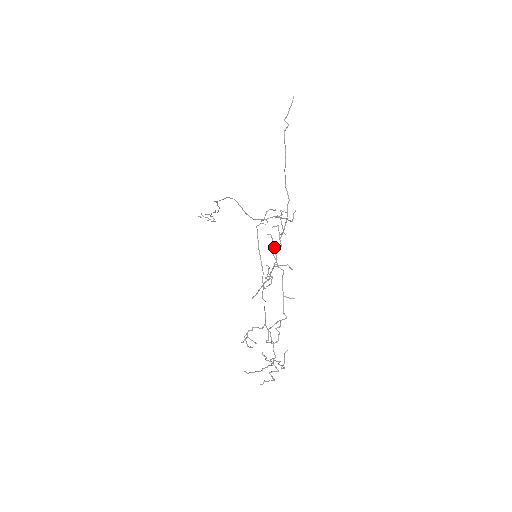
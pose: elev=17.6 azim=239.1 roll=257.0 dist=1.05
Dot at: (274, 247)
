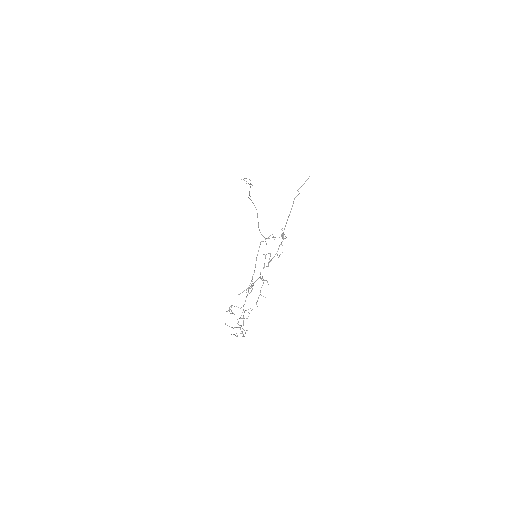
Dot at: (264, 264)
